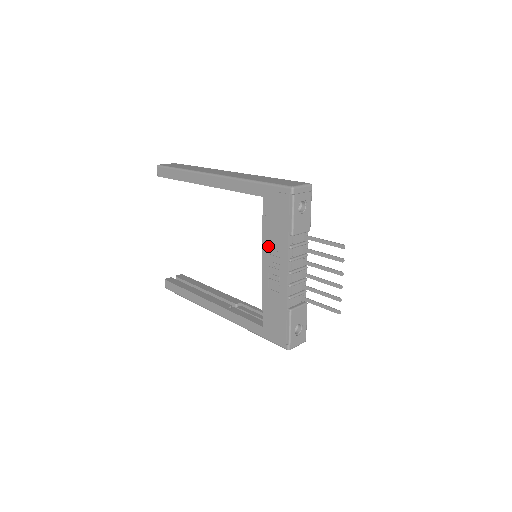
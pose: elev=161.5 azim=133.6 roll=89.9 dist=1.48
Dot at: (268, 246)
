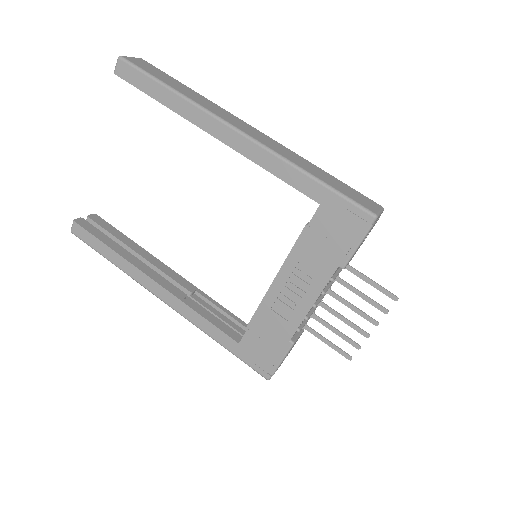
Dot at: (296, 264)
